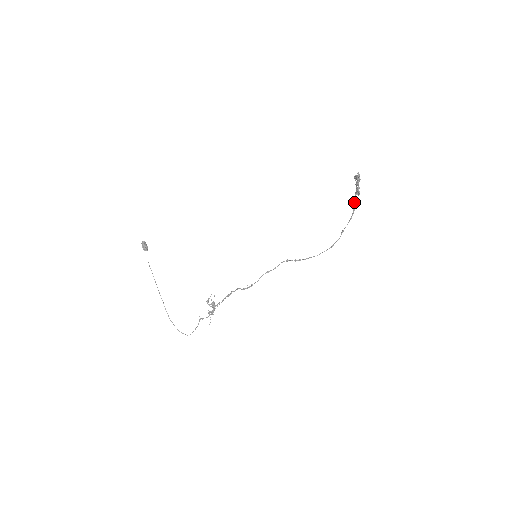
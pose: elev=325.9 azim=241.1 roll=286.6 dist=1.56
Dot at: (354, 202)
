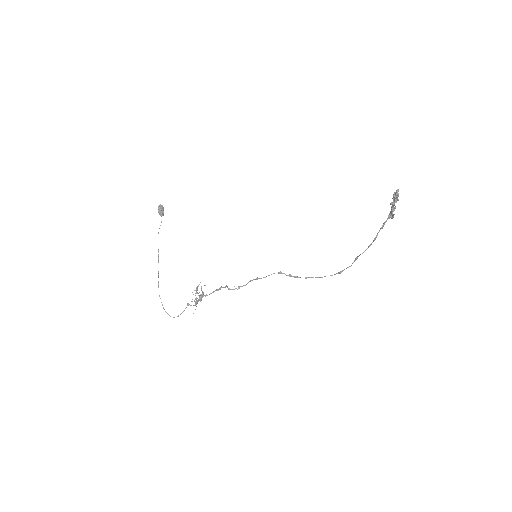
Dot at: (382, 226)
